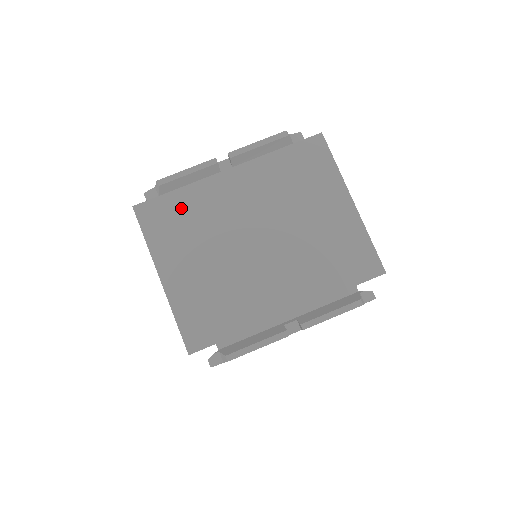
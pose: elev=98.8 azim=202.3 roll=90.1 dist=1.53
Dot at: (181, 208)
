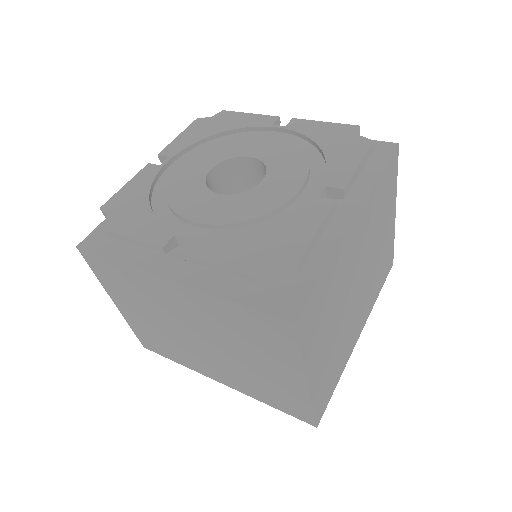
Dot at: (123, 276)
